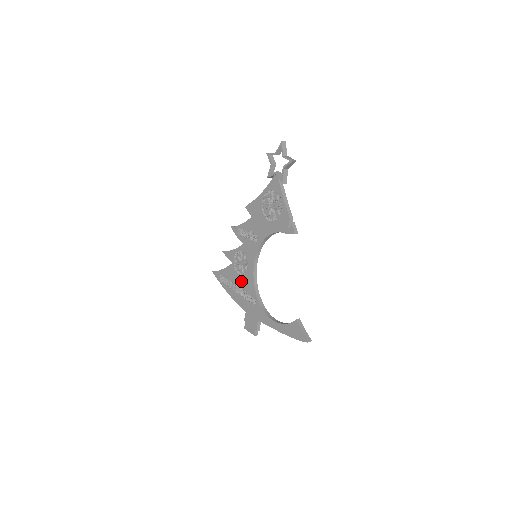
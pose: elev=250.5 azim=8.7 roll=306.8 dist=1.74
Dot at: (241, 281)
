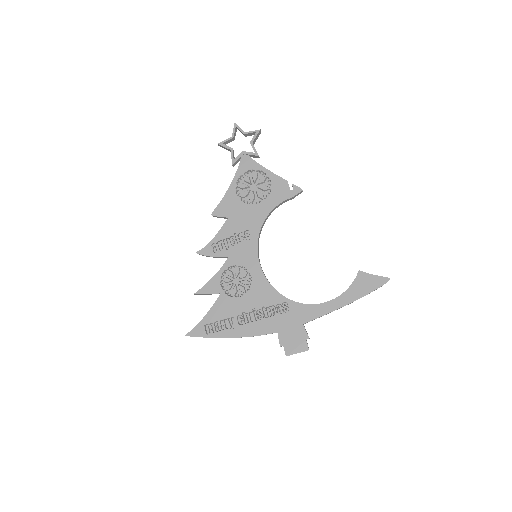
Dot at: (248, 301)
